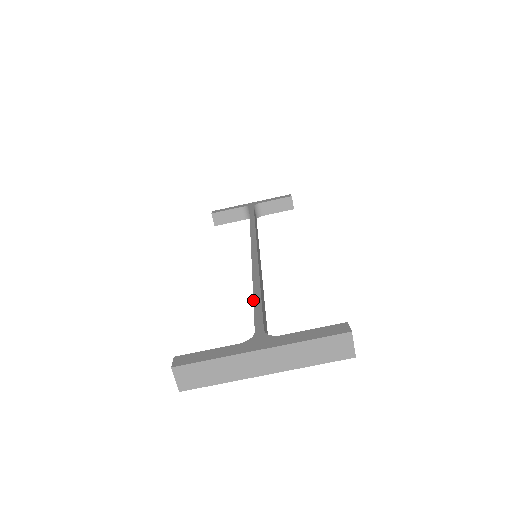
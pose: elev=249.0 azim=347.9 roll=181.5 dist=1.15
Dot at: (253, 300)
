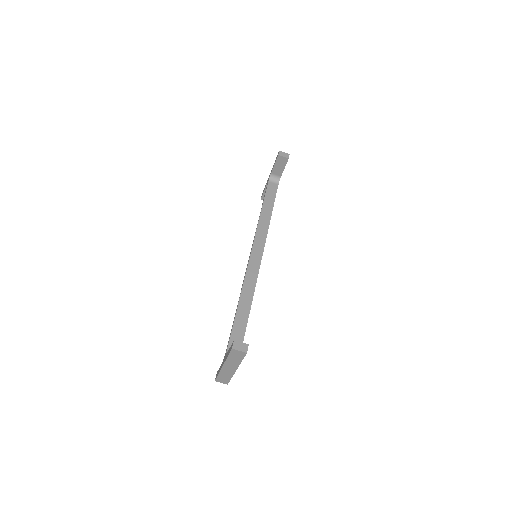
Dot at: (233, 321)
